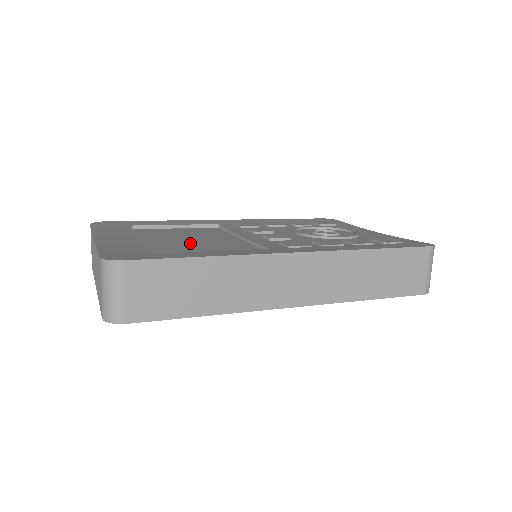
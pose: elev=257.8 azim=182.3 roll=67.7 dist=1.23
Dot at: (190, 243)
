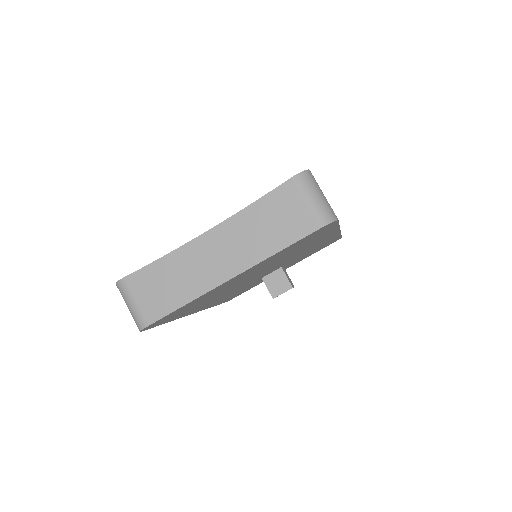
Dot at: occluded
